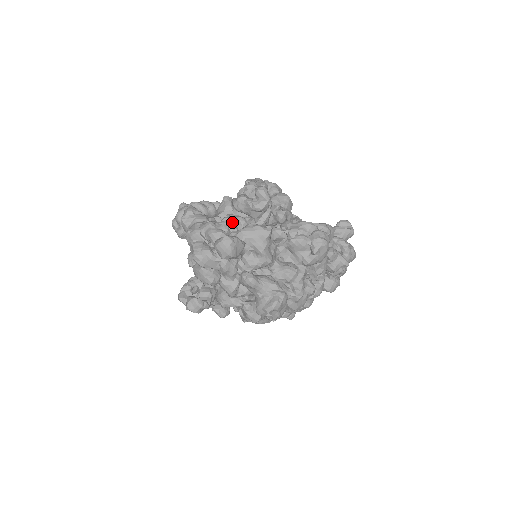
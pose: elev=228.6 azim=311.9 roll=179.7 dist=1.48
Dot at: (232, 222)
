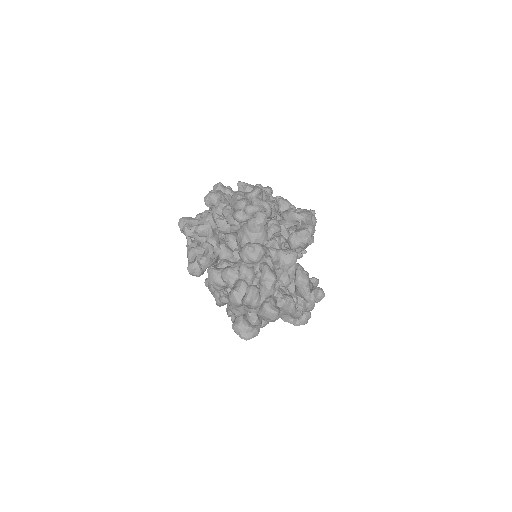
Dot at: (283, 279)
